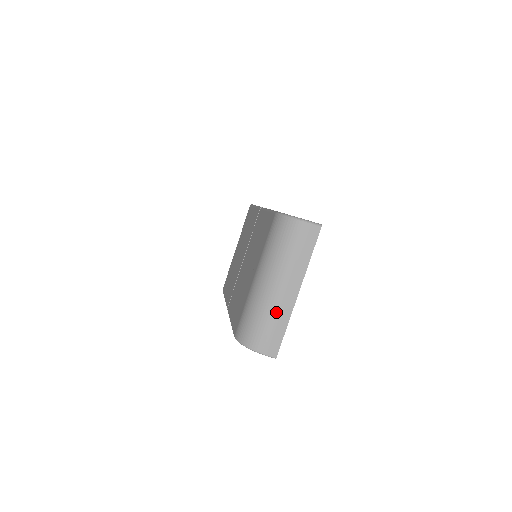
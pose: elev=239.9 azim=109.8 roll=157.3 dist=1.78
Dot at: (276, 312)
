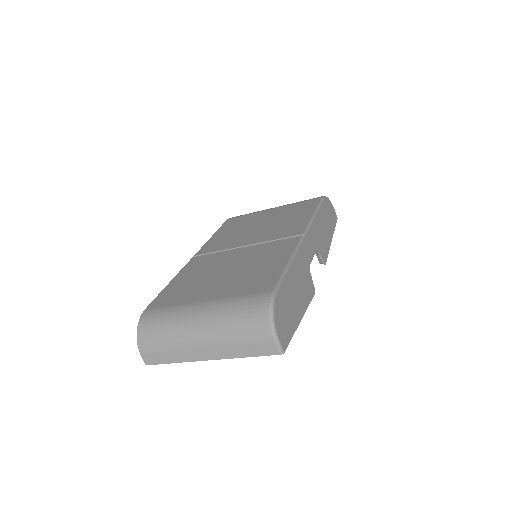
Dot at: (179, 348)
